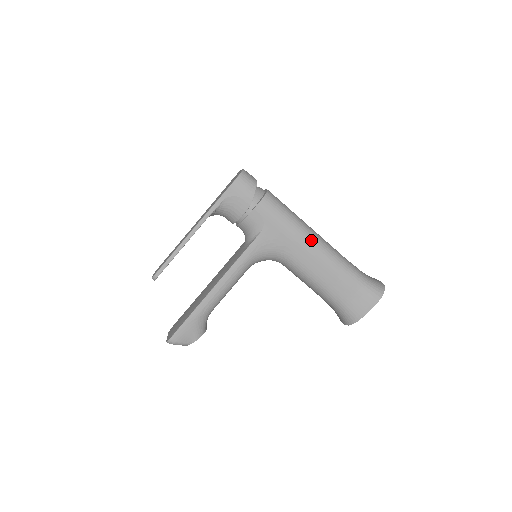
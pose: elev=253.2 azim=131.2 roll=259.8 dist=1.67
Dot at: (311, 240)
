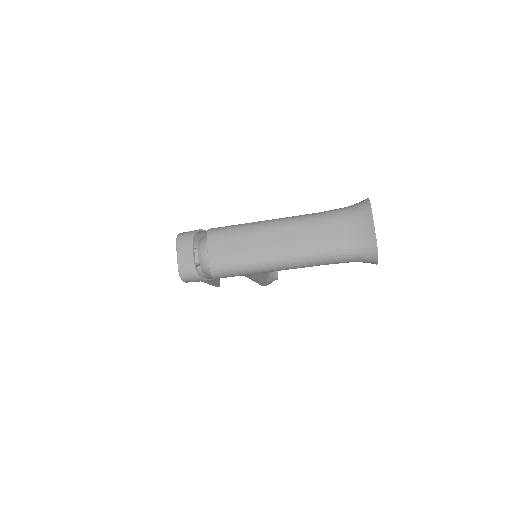
Dot at: (277, 269)
